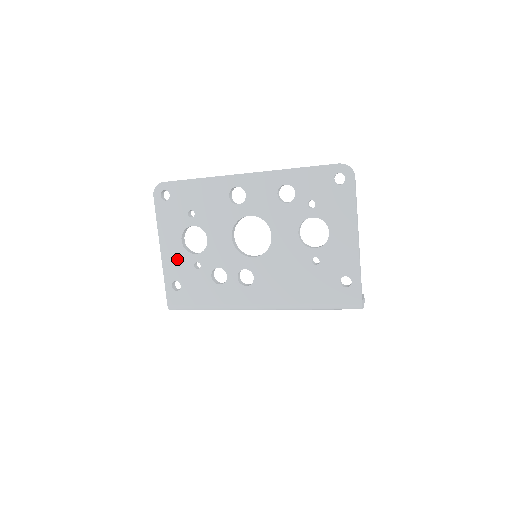
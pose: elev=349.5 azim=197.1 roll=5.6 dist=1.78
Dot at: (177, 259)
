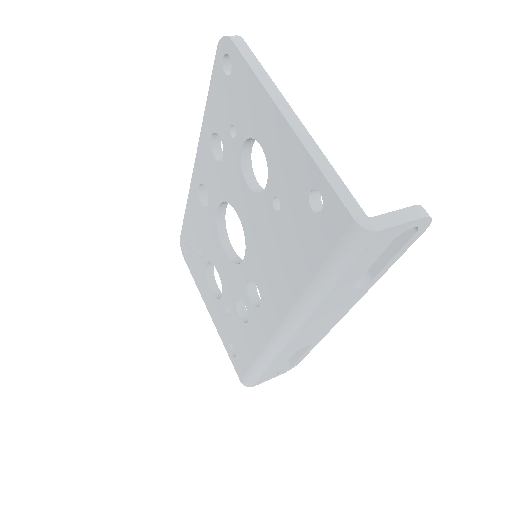
Dot at: (218, 315)
